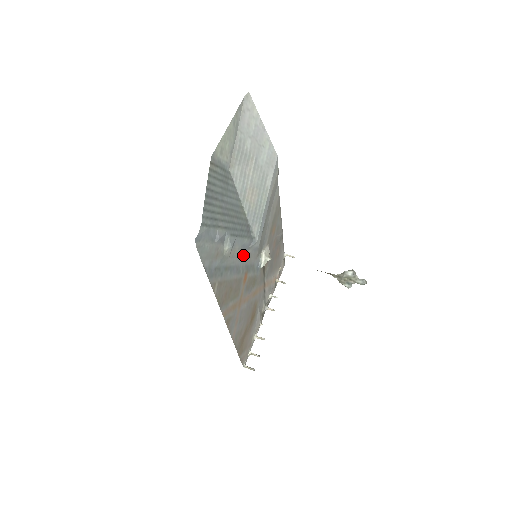
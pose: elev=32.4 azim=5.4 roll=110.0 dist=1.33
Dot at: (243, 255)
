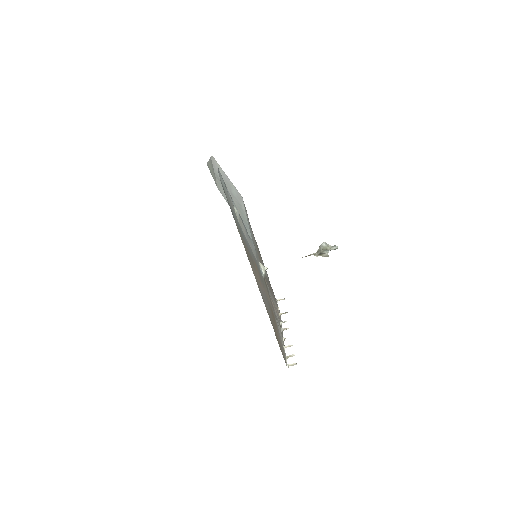
Dot at: (247, 239)
